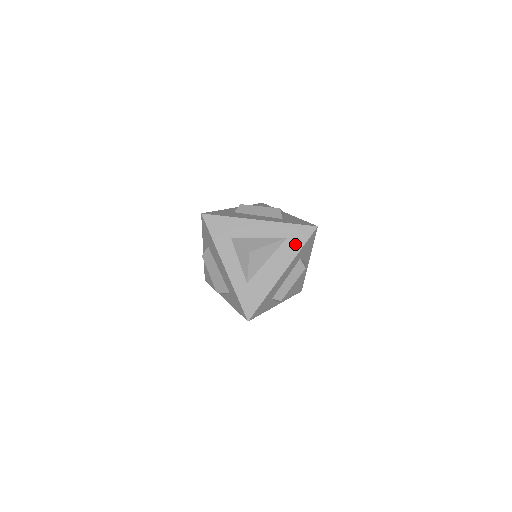
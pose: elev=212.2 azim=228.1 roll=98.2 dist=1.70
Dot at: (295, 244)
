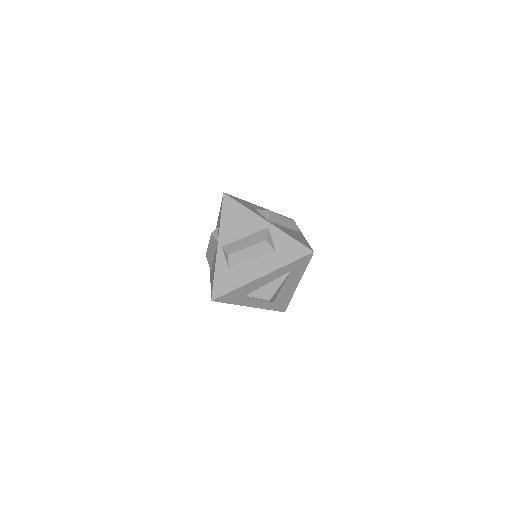
Dot at: (300, 269)
